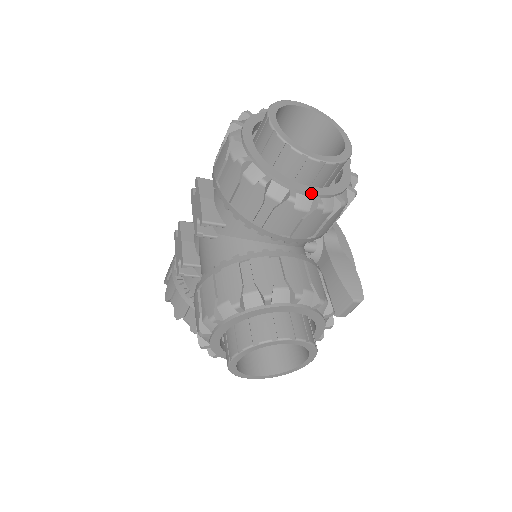
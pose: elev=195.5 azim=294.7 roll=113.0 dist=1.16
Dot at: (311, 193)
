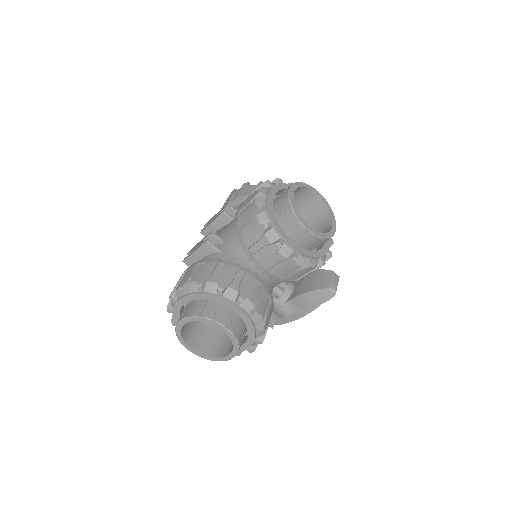
Dot at: occluded
